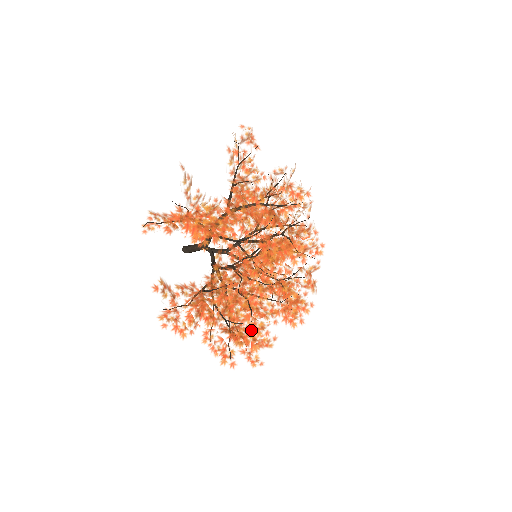
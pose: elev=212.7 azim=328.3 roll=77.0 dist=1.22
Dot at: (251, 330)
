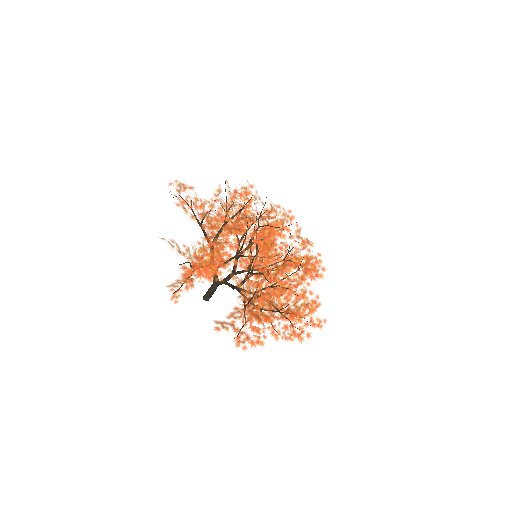
Dot at: (299, 301)
